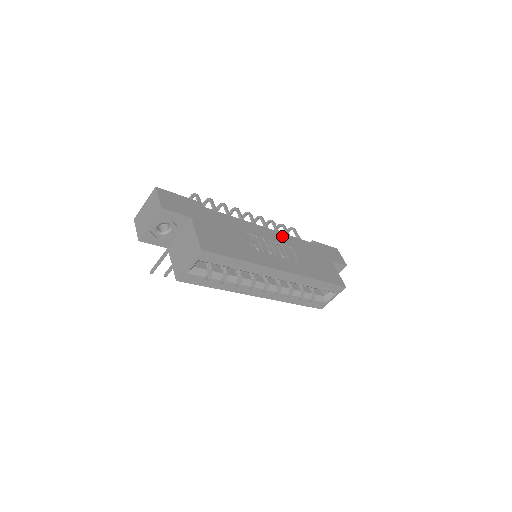
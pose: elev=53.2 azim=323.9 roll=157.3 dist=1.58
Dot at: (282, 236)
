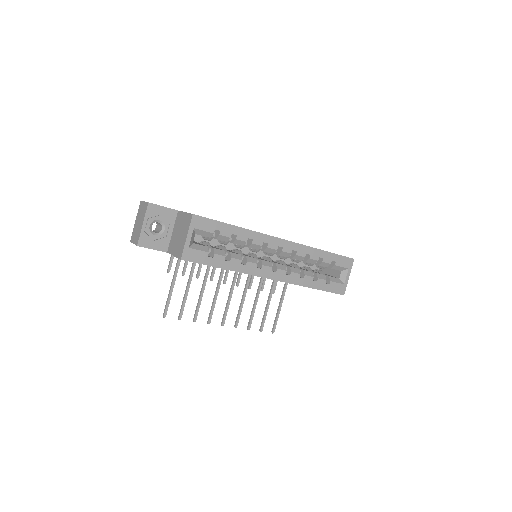
Dot at: occluded
